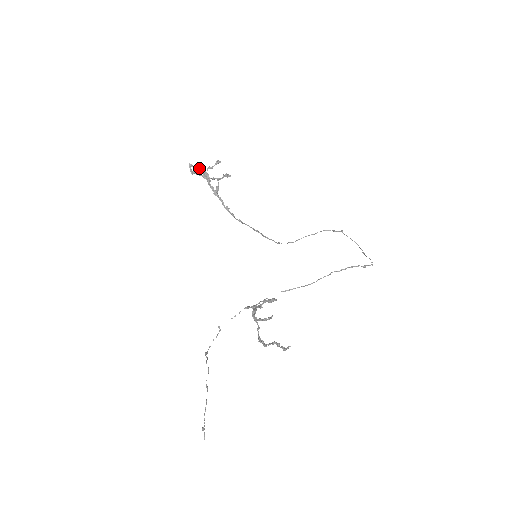
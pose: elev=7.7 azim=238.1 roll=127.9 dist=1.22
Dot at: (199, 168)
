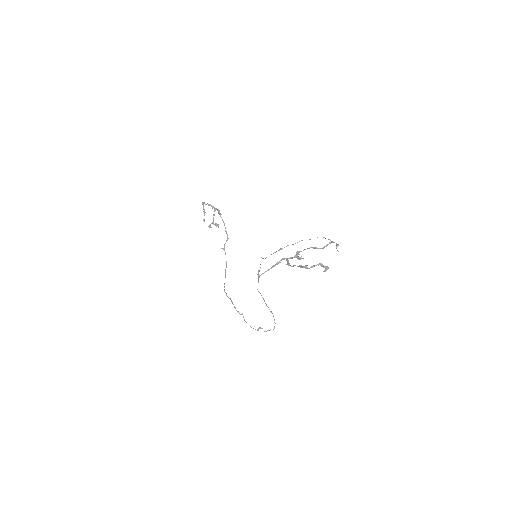
Dot at: (204, 209)
